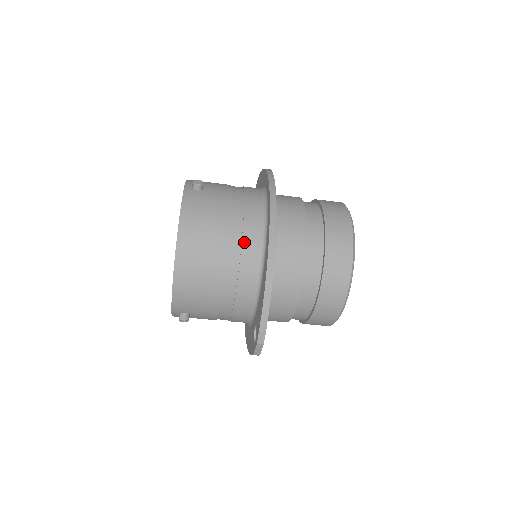
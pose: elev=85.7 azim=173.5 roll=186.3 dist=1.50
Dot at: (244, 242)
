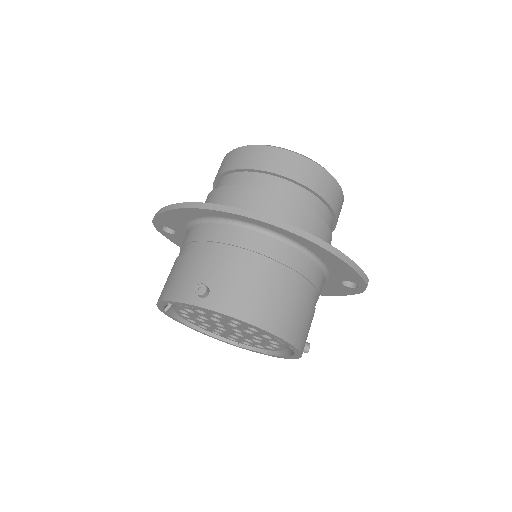
Dot at: (287, 263)
